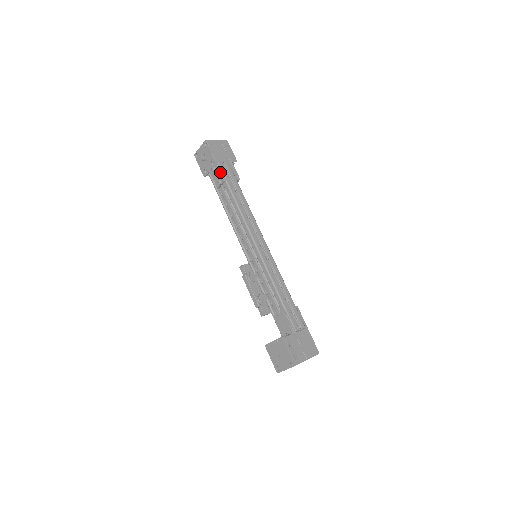
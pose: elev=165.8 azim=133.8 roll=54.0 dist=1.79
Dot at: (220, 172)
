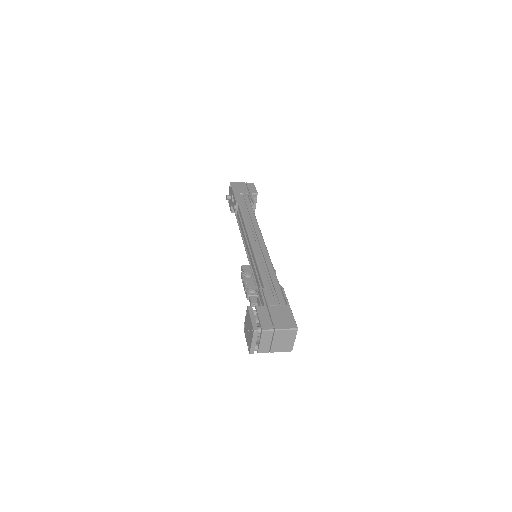
Dot at: (235, 198)
